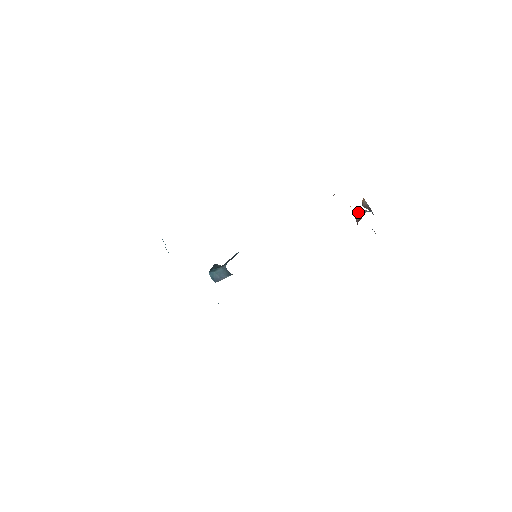
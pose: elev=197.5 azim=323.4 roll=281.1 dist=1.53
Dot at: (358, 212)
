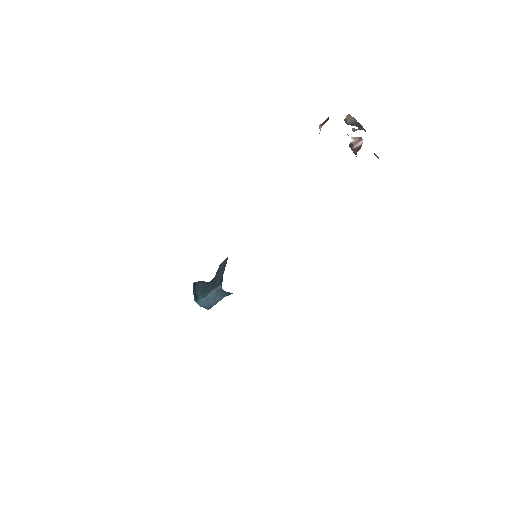
Dot at: (354, 138)
